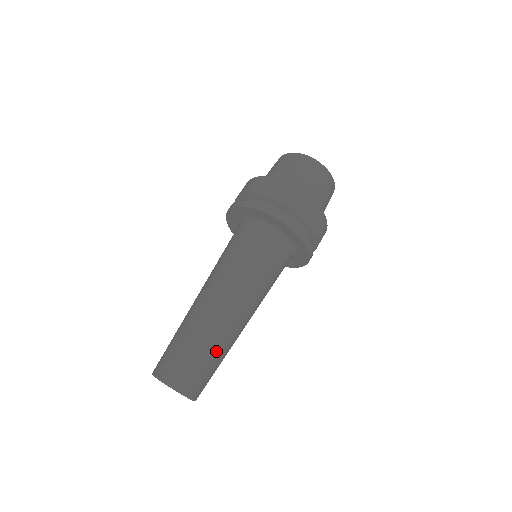
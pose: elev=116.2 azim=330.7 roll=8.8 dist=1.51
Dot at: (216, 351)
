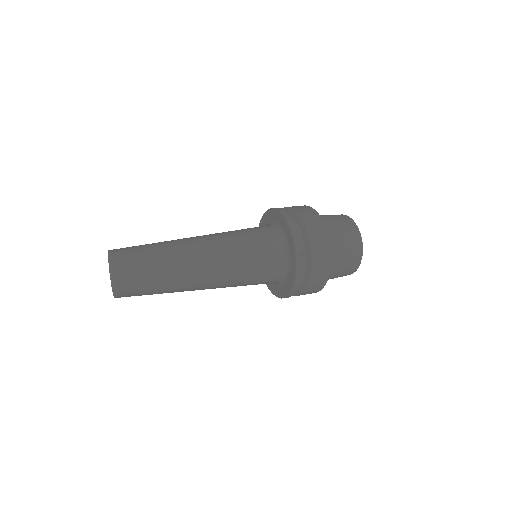
Dot at: (158, 248)
